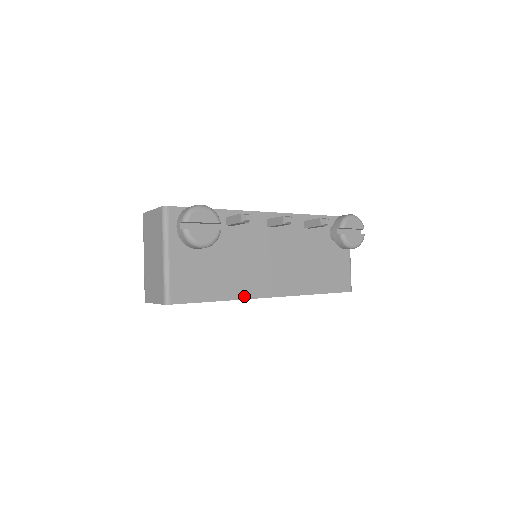
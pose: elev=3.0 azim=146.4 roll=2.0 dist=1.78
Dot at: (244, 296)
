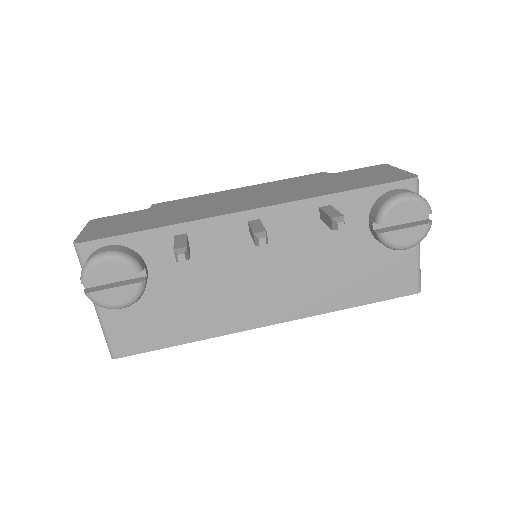
Dot at: (223, 331)
